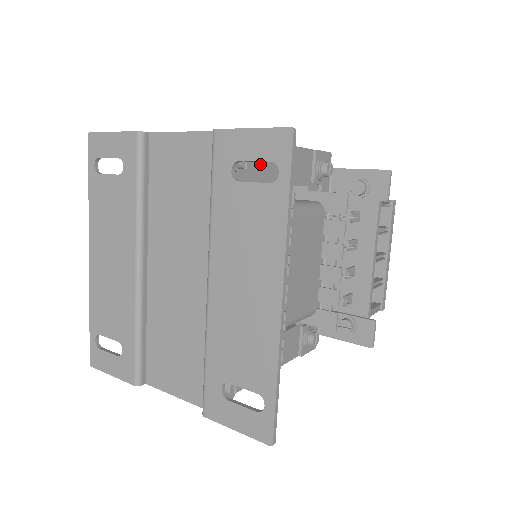
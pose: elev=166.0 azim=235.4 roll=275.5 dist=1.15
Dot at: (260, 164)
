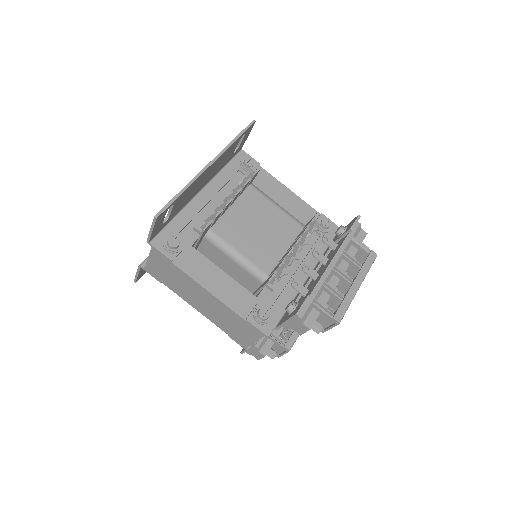
Dot at: (266, 184)
